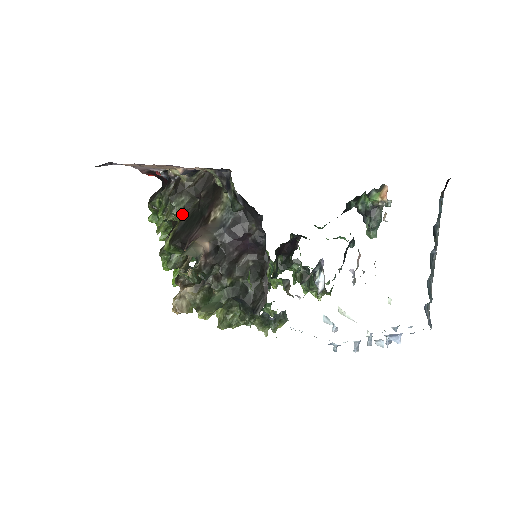
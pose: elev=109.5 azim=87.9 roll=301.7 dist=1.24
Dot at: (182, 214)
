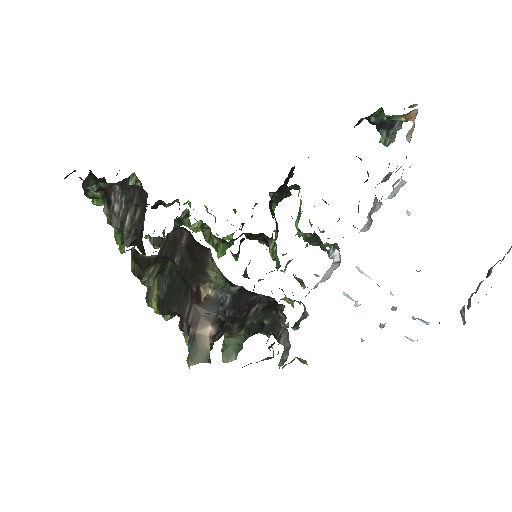
Dot at: (157, 275)
